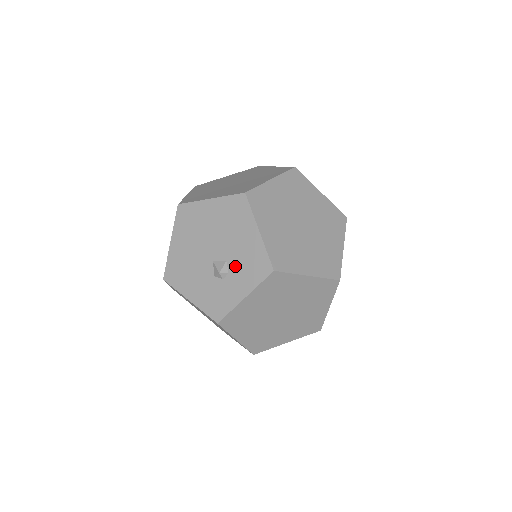
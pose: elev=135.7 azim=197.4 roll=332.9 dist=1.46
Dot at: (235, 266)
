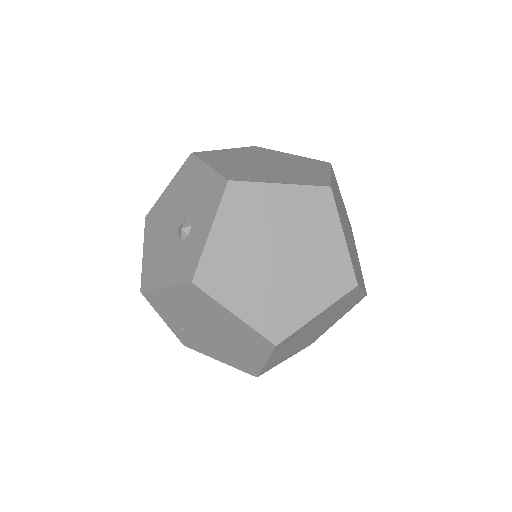
Dot at: (196, 213)
